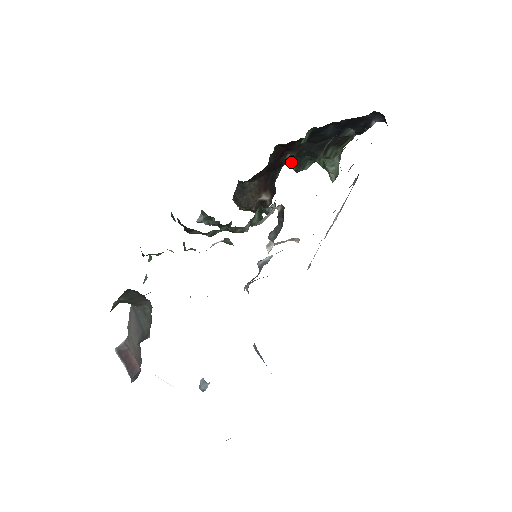
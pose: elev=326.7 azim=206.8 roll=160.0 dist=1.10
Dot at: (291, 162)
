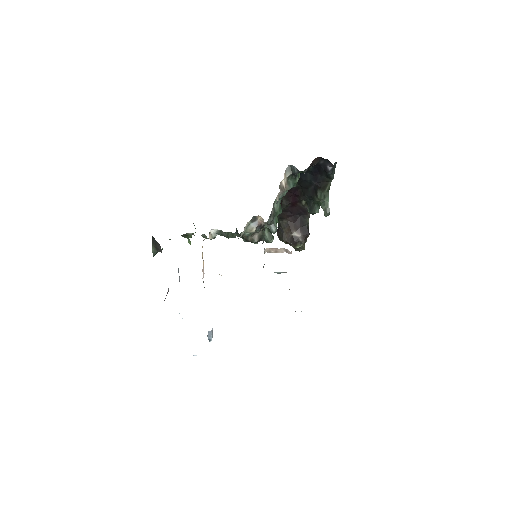
Dot at: occluded
